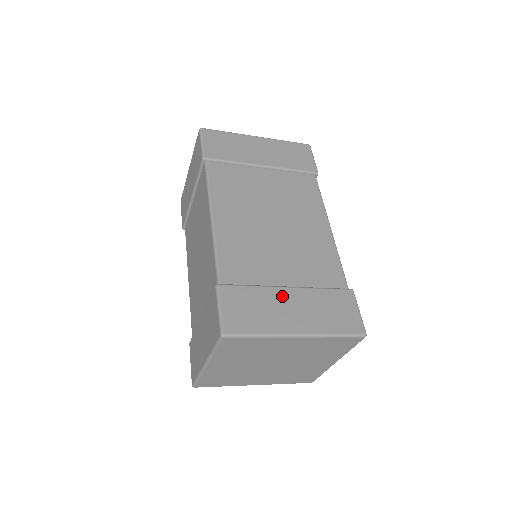
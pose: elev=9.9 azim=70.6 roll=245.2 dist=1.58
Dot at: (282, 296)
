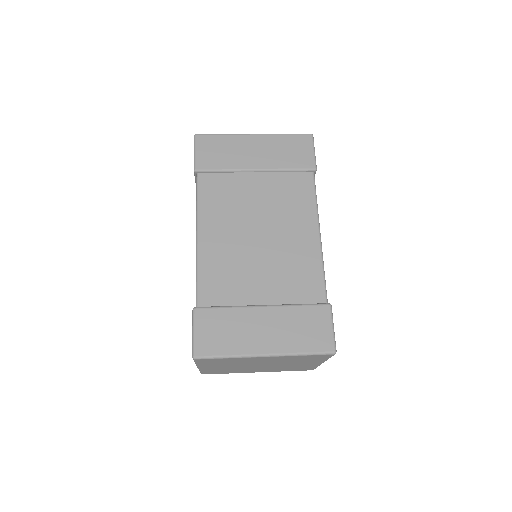
Dot at: (254, 316)
